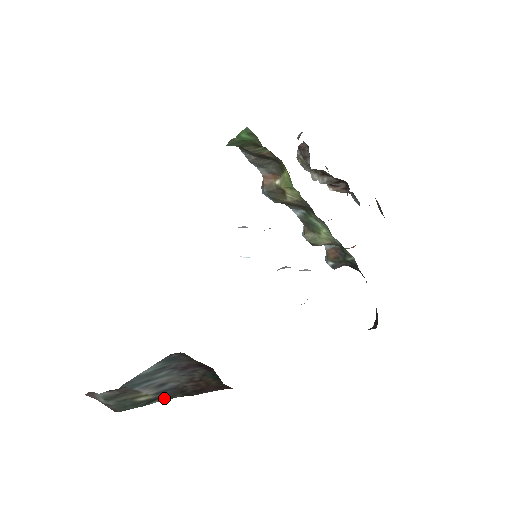
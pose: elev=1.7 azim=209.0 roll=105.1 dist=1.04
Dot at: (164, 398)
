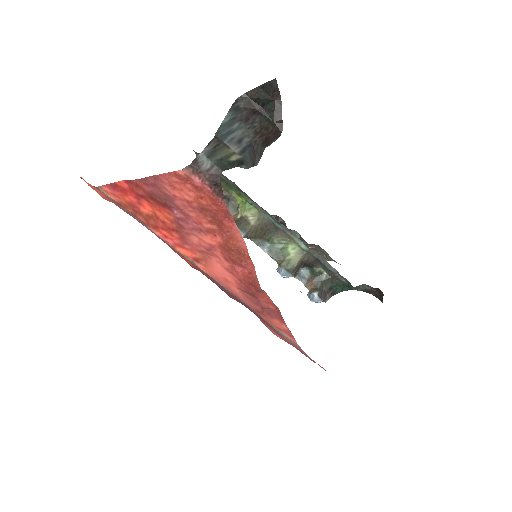
Dot at: (248, 164)
